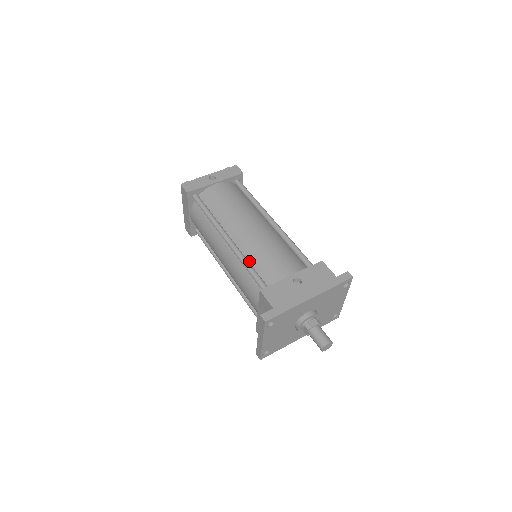
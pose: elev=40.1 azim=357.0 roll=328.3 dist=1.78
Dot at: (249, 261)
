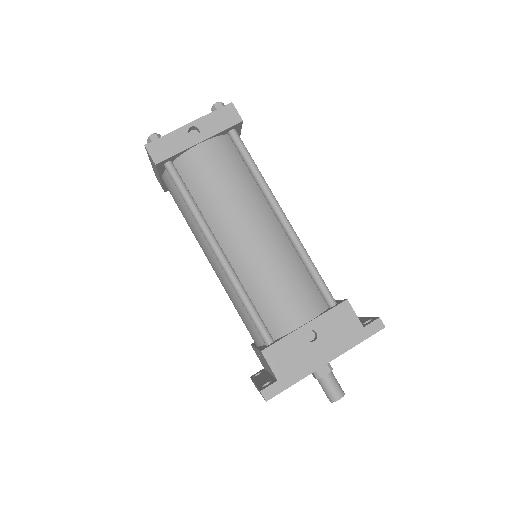
Dot at: (247, 291)
